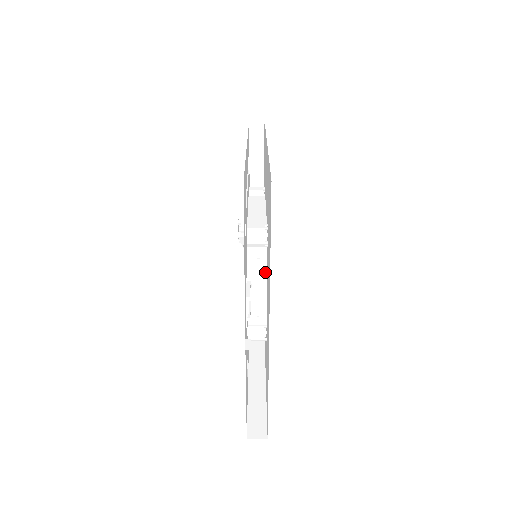
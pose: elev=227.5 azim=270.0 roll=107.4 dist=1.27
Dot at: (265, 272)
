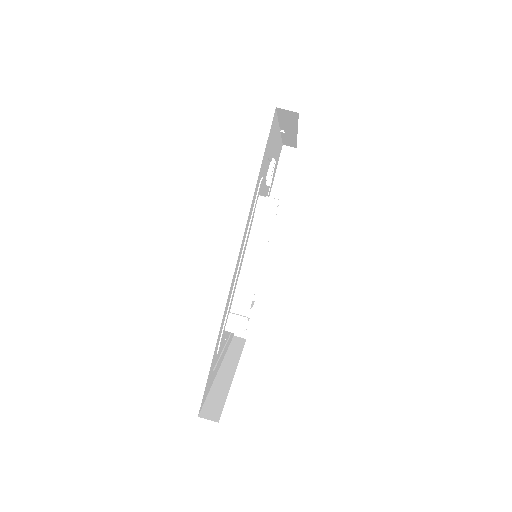
Dot at: occluded
